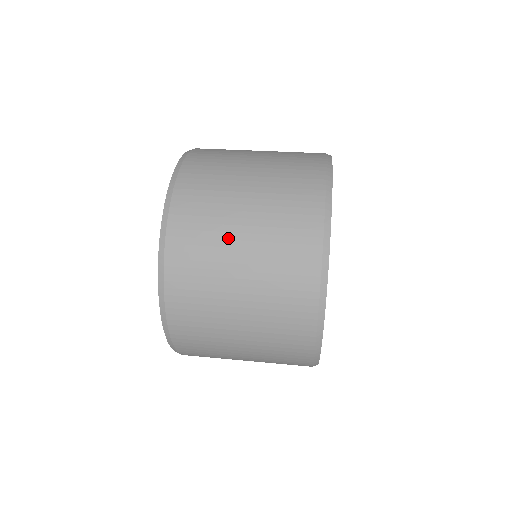
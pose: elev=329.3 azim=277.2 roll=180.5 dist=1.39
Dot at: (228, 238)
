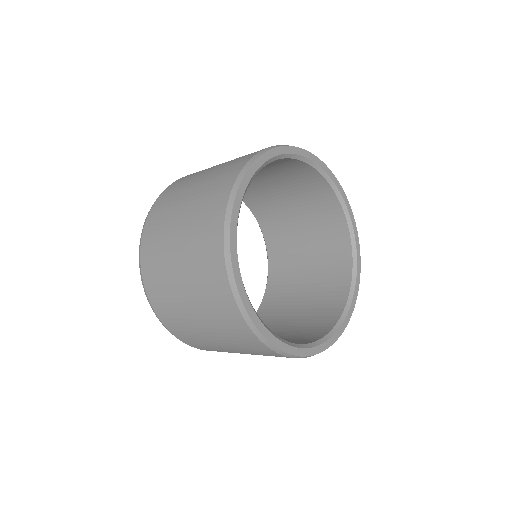
Dot at: occluded
